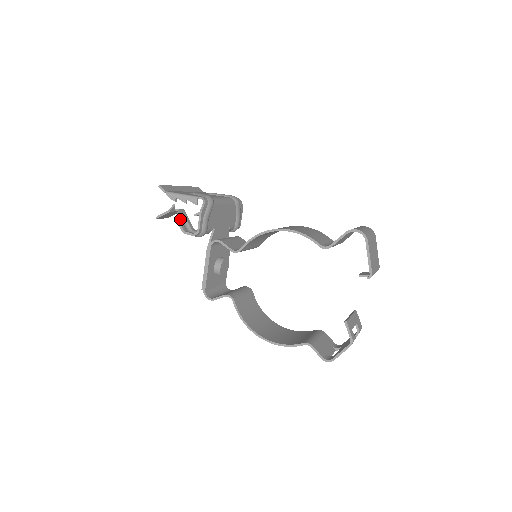
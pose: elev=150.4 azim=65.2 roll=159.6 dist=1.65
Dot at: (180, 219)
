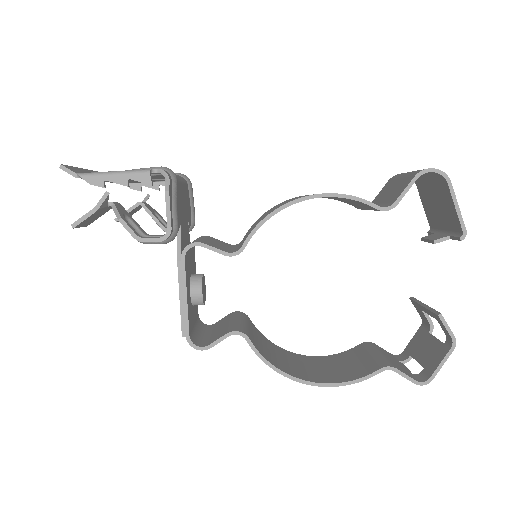
Dot at: (123, 218)
